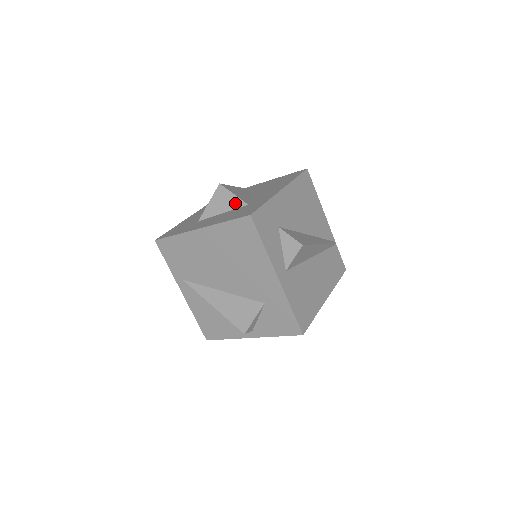
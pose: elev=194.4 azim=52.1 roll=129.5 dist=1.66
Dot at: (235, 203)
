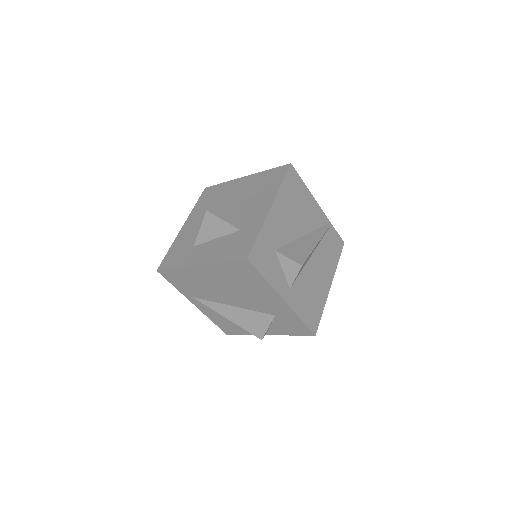
Dot at: (227, 229)
